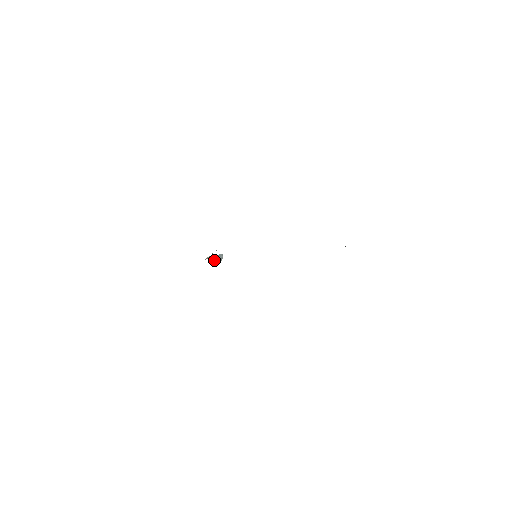
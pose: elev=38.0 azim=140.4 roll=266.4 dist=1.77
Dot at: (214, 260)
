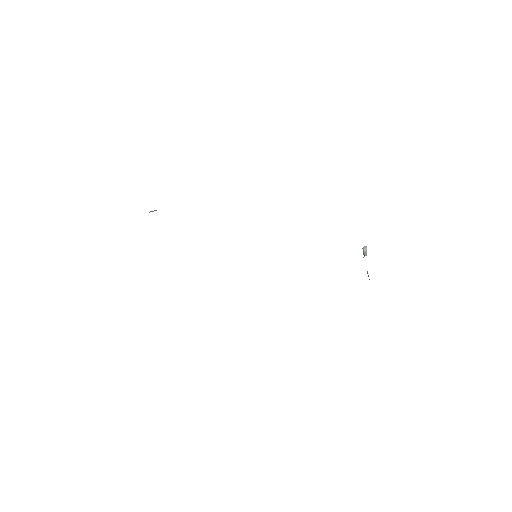
Dot at: (149, 212)
